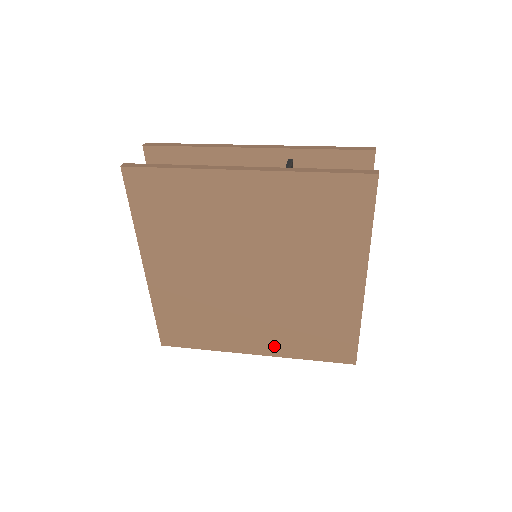
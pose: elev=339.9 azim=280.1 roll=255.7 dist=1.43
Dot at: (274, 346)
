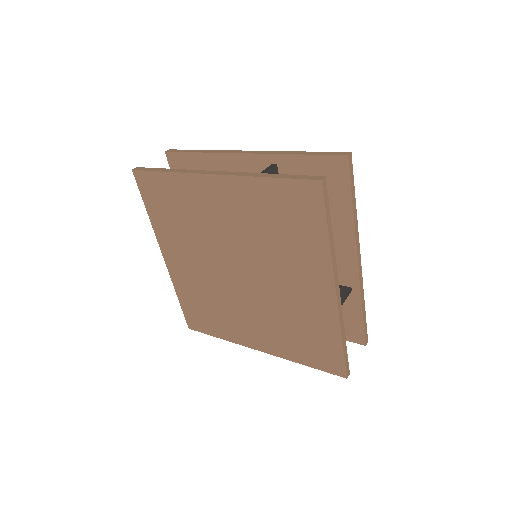
Dot at: (272, 345)
